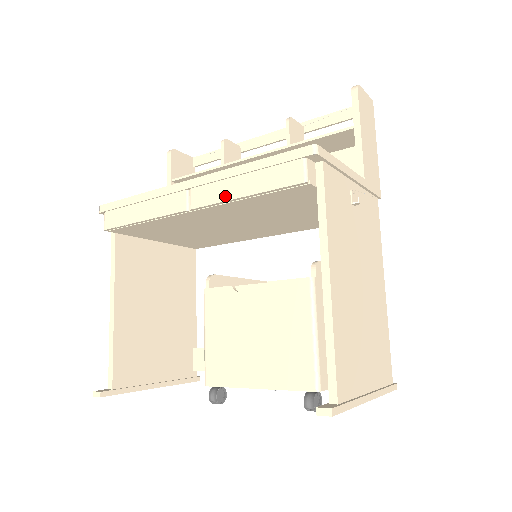
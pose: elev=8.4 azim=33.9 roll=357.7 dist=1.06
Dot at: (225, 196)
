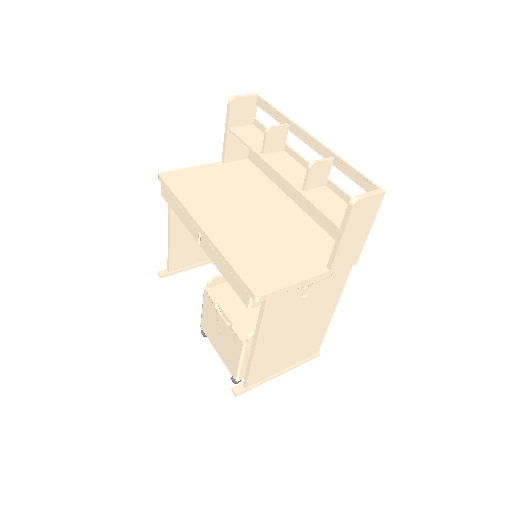
Dot at: (215, 263)
